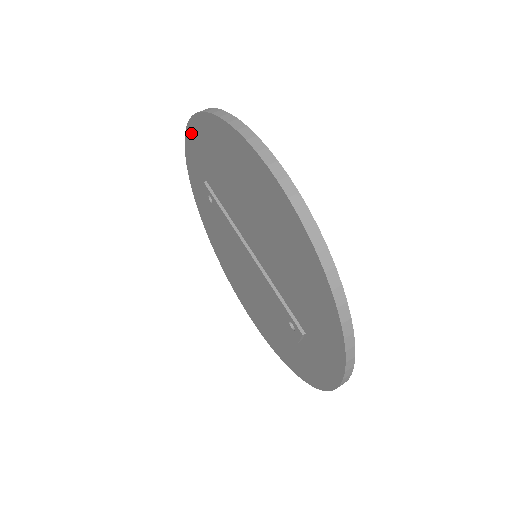
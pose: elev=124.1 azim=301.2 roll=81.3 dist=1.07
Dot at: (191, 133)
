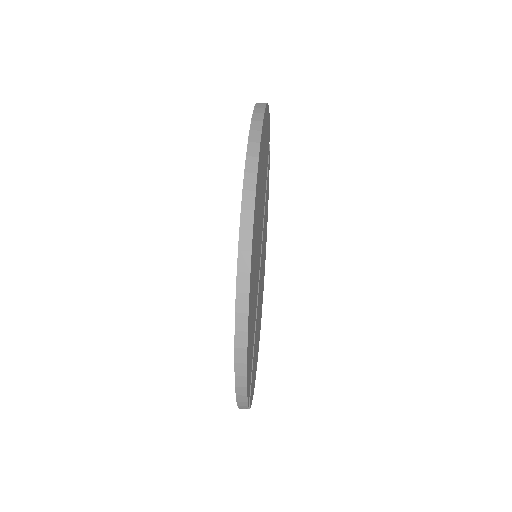
Dot at: occluded
